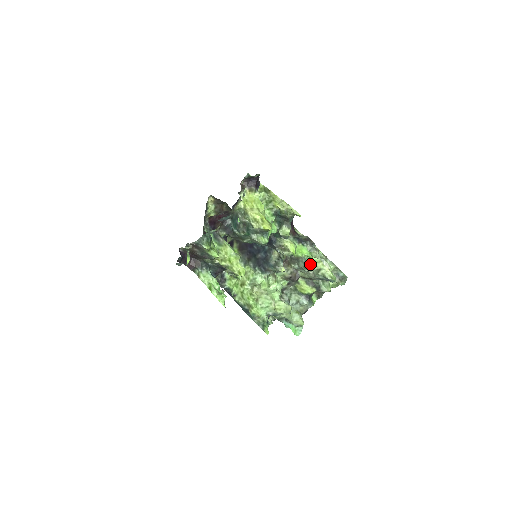
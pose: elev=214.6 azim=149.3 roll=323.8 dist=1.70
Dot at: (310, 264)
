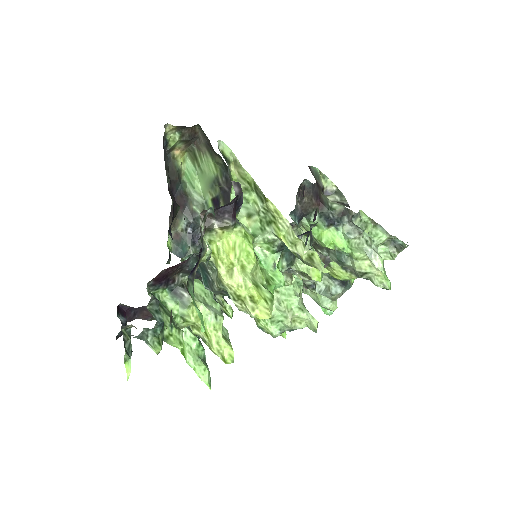
Dot at: (348, 258)
